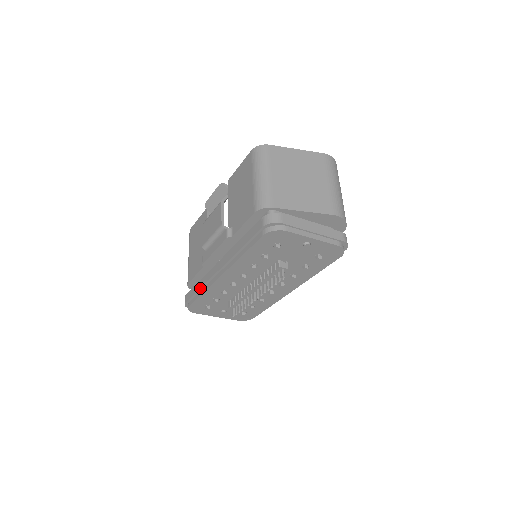
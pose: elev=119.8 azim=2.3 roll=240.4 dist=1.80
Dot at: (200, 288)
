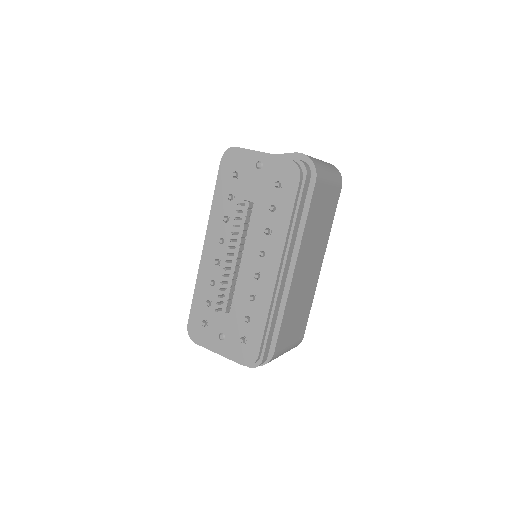
Dot at: occluded
